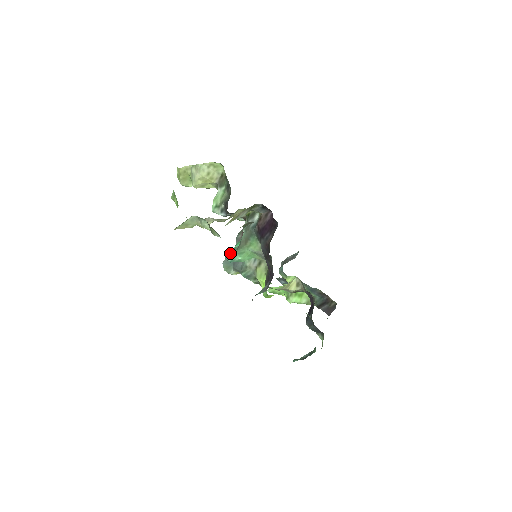
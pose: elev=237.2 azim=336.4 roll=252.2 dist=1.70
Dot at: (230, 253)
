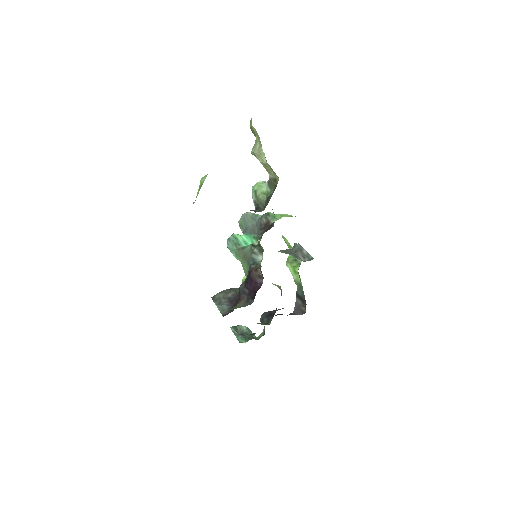
Dot at: (232, 243)
